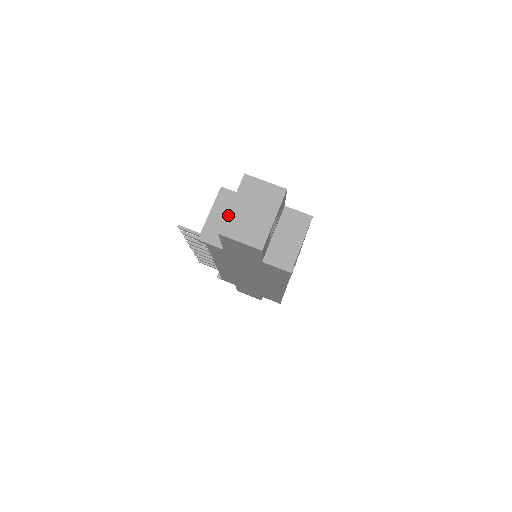
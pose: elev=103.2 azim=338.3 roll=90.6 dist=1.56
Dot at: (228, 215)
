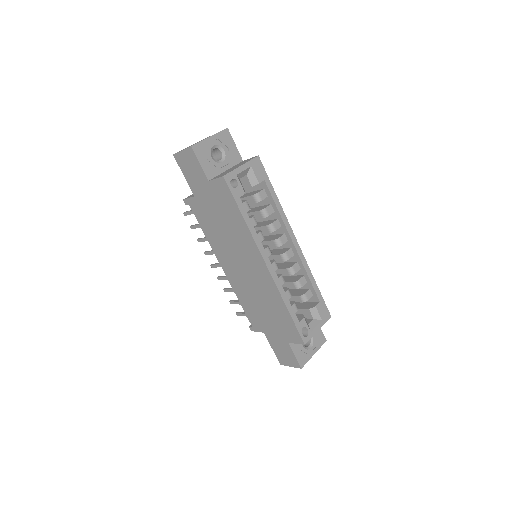
Dot at: occluded
